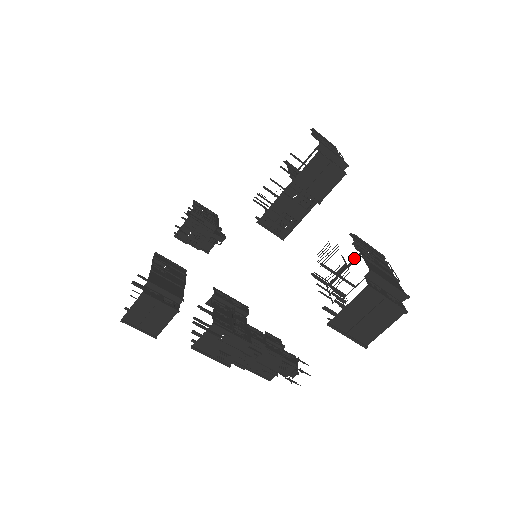
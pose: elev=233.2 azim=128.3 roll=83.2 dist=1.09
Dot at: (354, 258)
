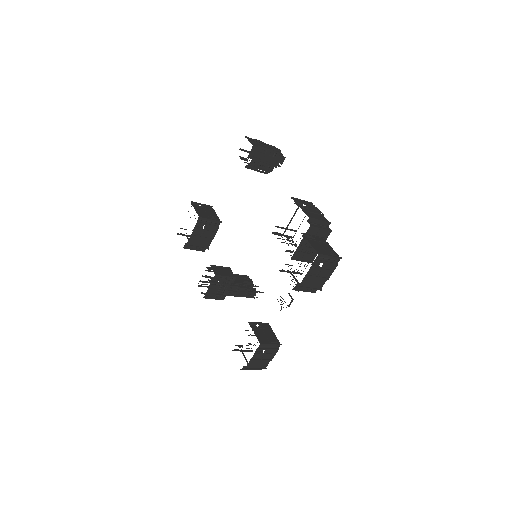
Dot at: (267, 337)
